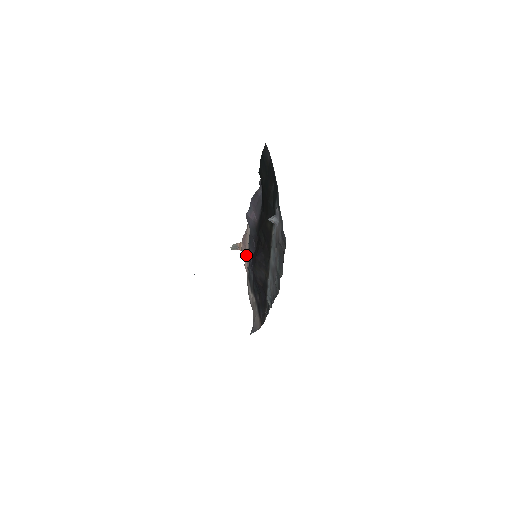
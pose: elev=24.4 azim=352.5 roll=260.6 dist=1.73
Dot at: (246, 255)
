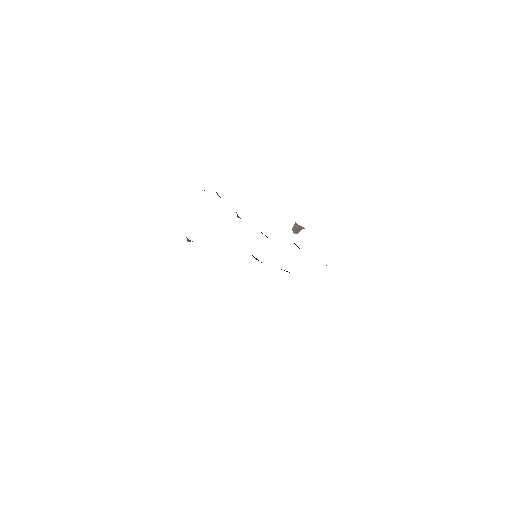
Dot at: occluded
